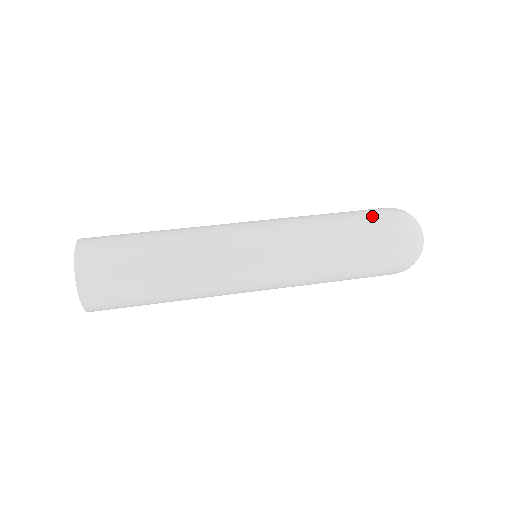
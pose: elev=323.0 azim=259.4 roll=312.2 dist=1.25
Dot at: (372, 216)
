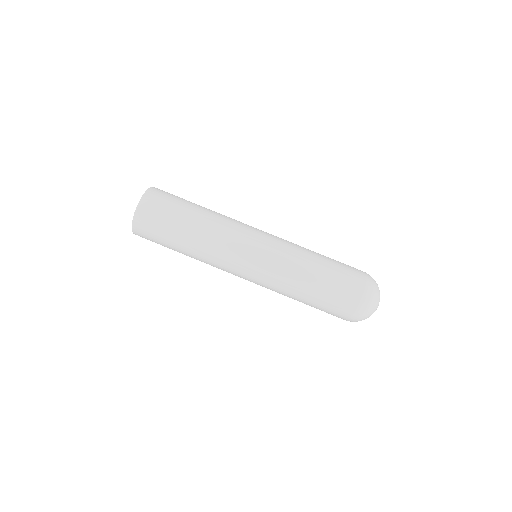
Dot at: (333, 305)
